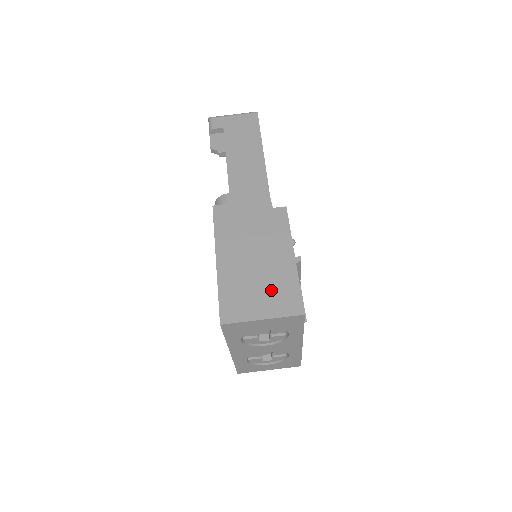
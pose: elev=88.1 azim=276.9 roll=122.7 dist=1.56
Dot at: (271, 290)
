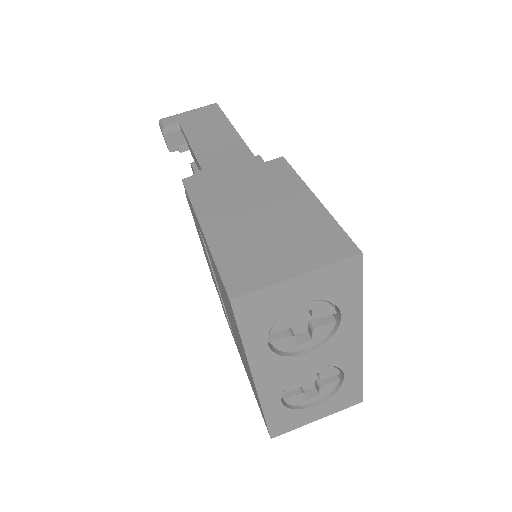
Dot at: (297, 239)
